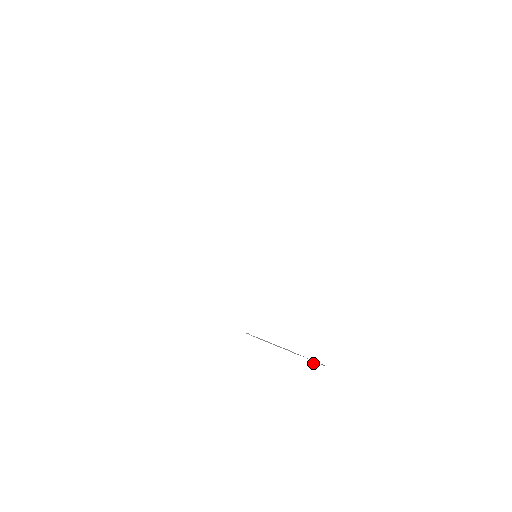
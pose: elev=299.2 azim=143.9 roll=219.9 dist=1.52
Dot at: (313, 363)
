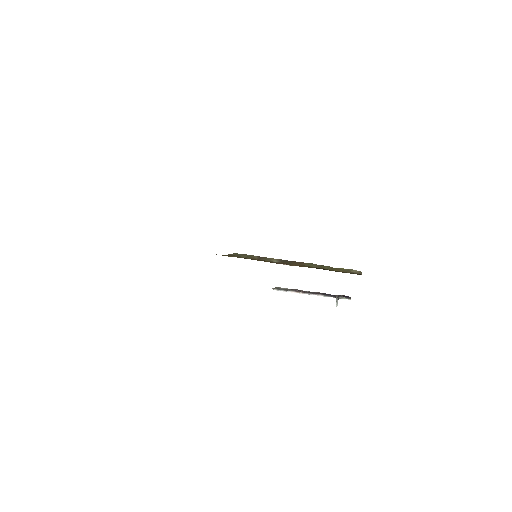
Dot at: (337, 304)
